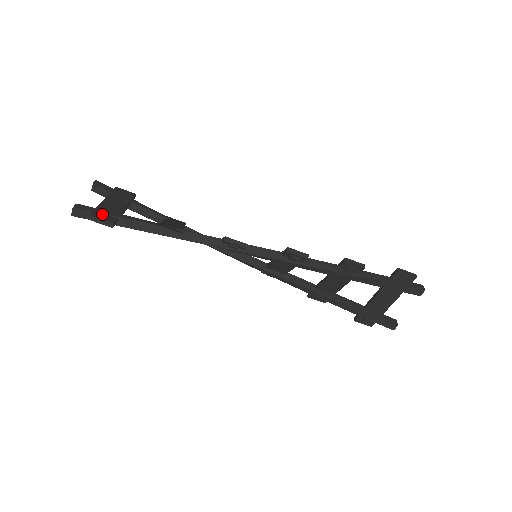
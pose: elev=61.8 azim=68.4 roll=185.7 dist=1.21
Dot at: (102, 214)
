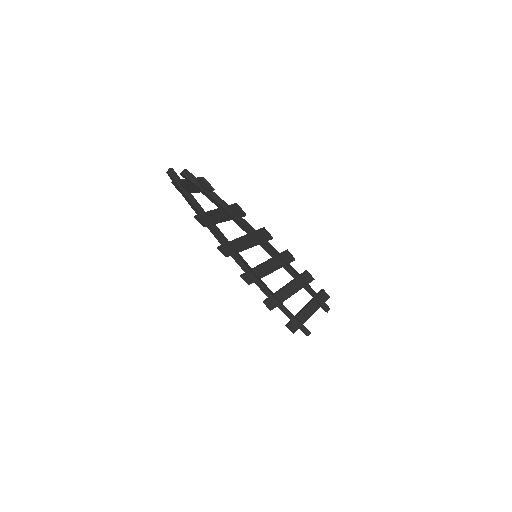
Dot at: occluded
